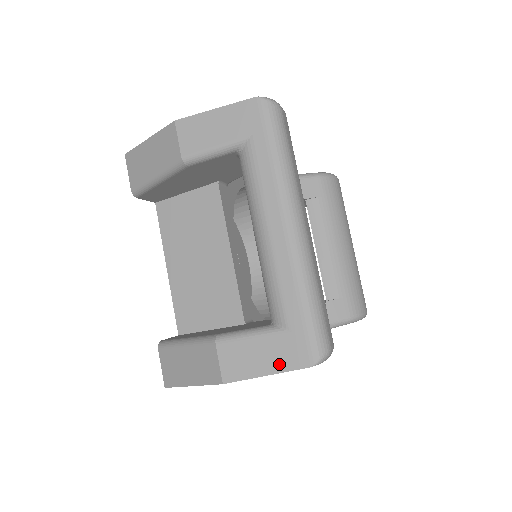
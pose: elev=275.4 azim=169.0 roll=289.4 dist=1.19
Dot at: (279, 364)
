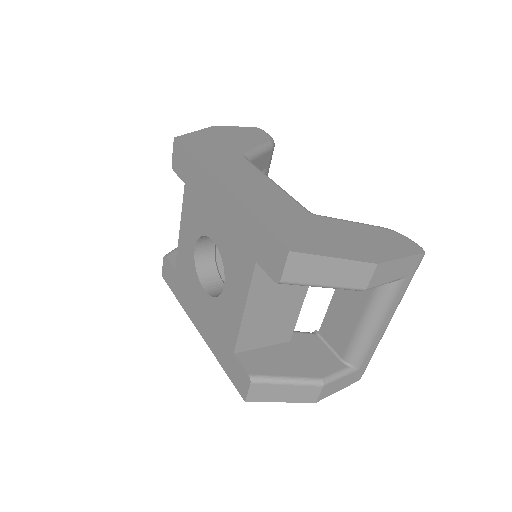
Dot at: (347, 385)
